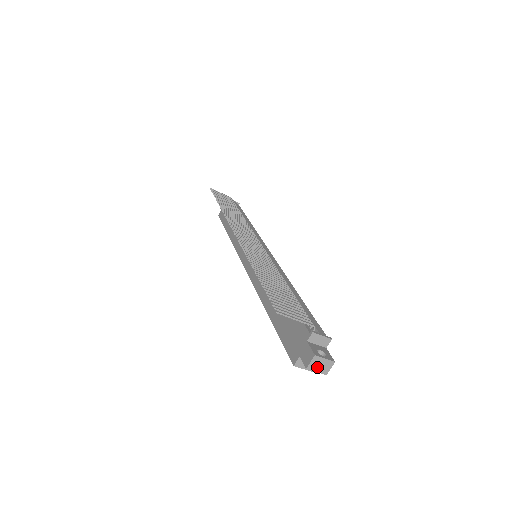
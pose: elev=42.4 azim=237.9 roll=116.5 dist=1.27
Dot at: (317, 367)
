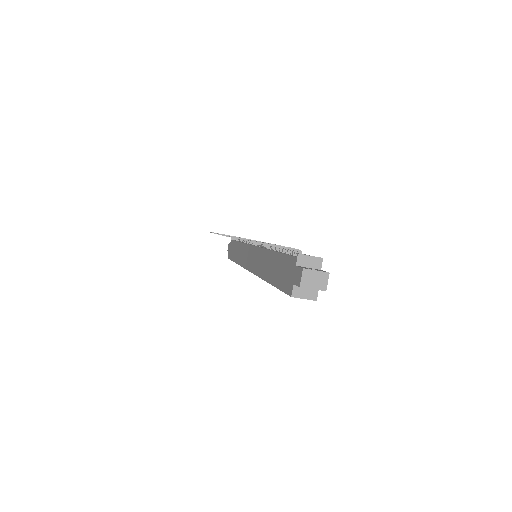
Dot at: (311, 283)
